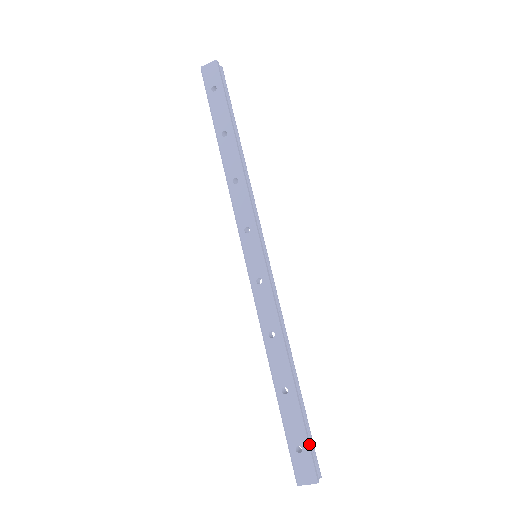
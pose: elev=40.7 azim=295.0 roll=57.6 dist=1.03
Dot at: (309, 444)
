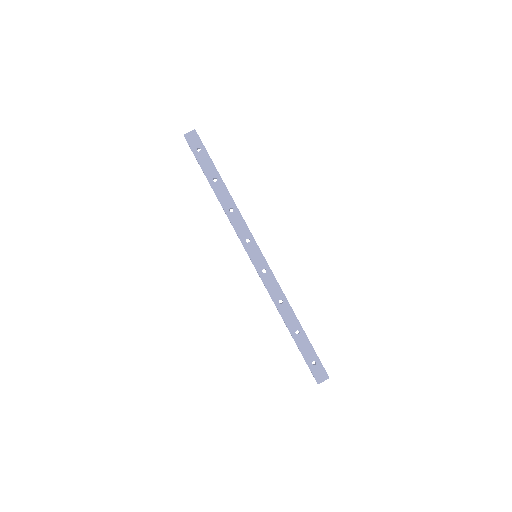
Dot at: occluded
